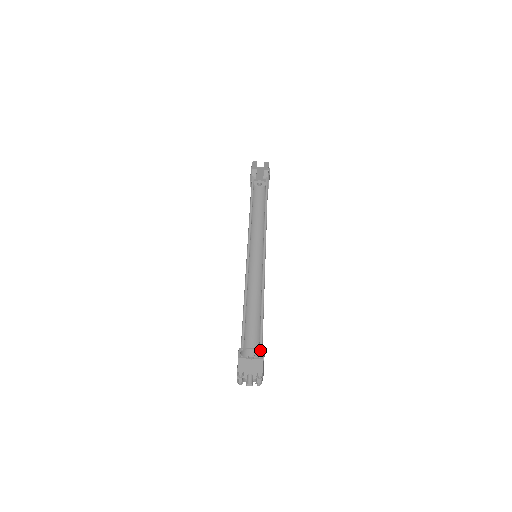
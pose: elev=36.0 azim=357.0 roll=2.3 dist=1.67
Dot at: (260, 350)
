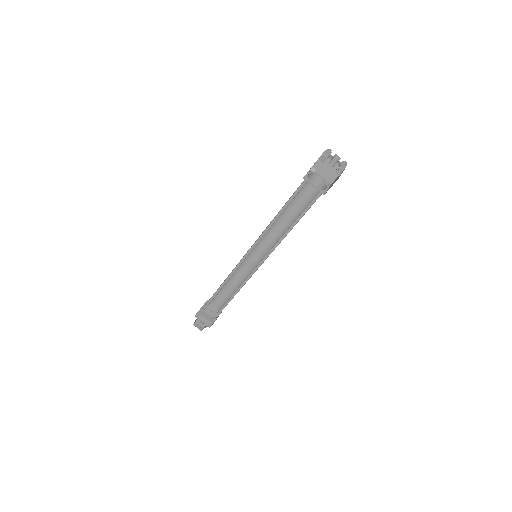
Dot at: (313, 174)
